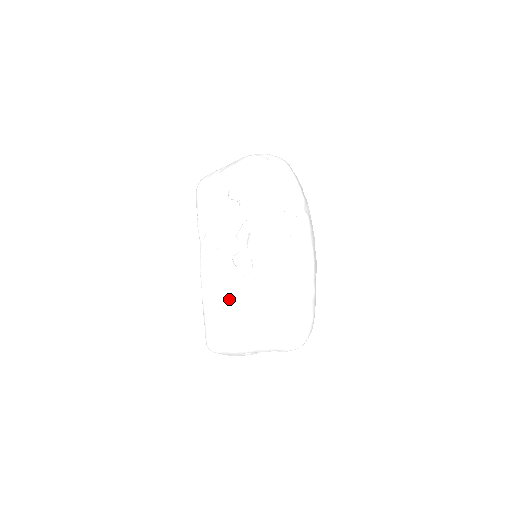
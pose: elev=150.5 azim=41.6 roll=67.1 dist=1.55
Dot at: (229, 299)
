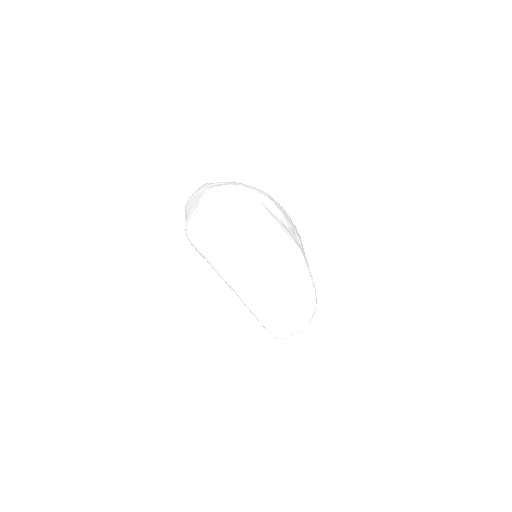
Dot at: occluded
